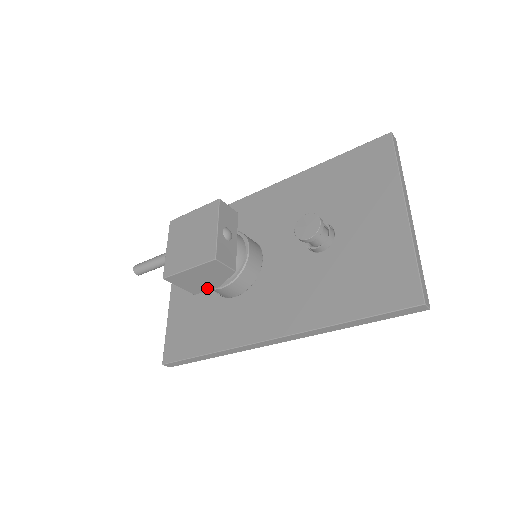
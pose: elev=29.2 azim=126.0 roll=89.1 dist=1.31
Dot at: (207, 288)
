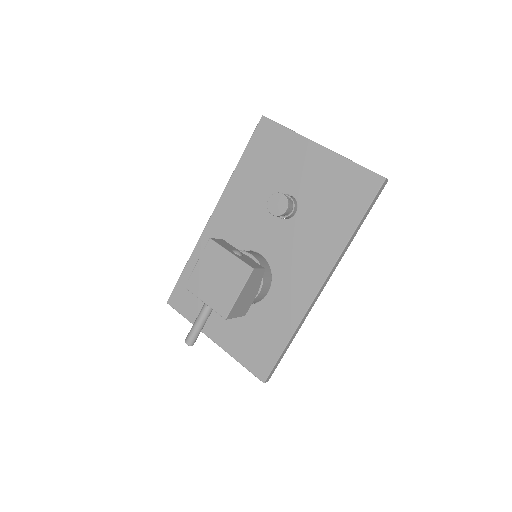
Dot at: (251, 301)
